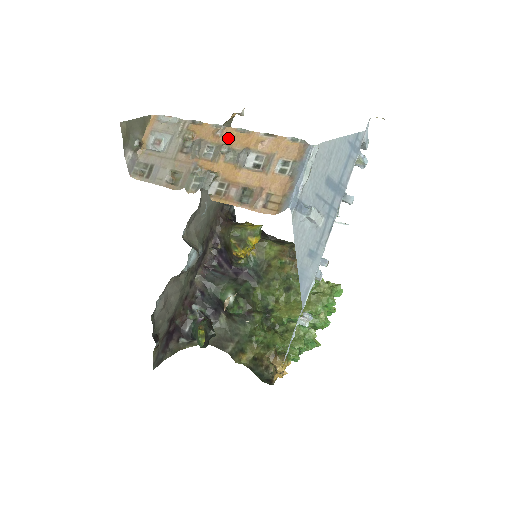
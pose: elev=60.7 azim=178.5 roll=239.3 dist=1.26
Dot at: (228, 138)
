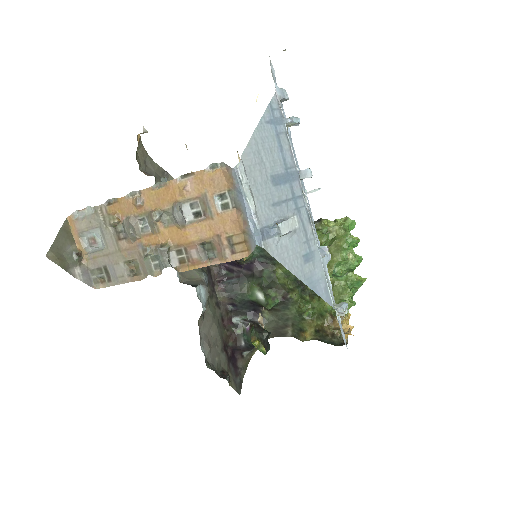
Dot at: (151, 201)
